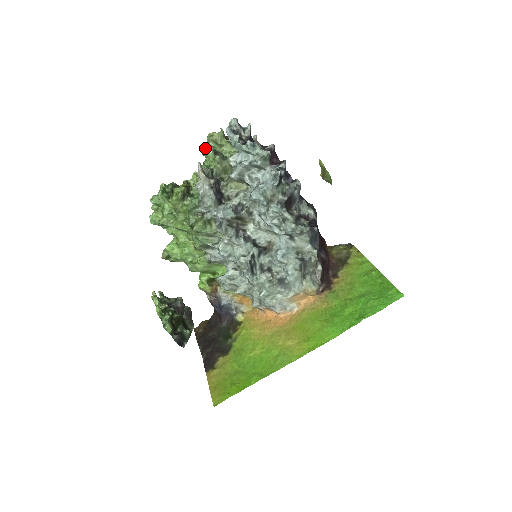
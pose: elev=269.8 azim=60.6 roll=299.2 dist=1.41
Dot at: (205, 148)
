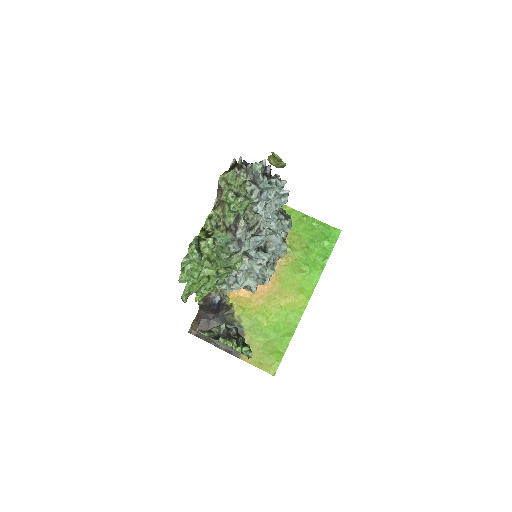
Dot at: (225, 195)
